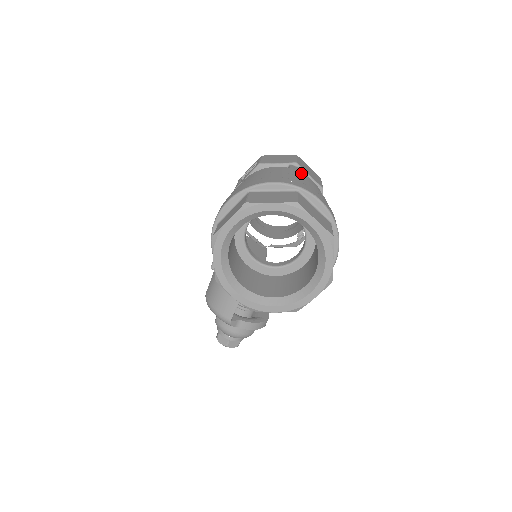
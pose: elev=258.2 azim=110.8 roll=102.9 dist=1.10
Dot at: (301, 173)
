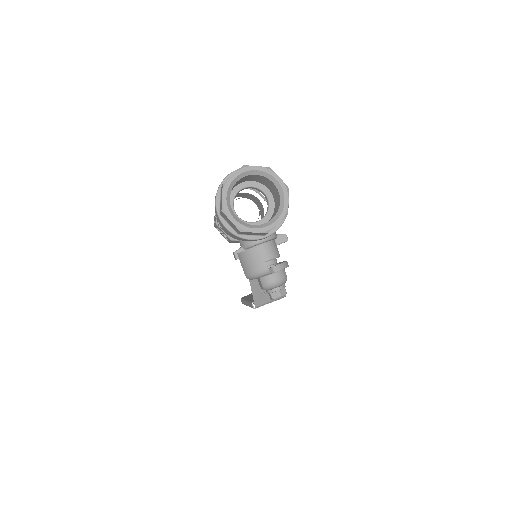
Dot at: occluded
